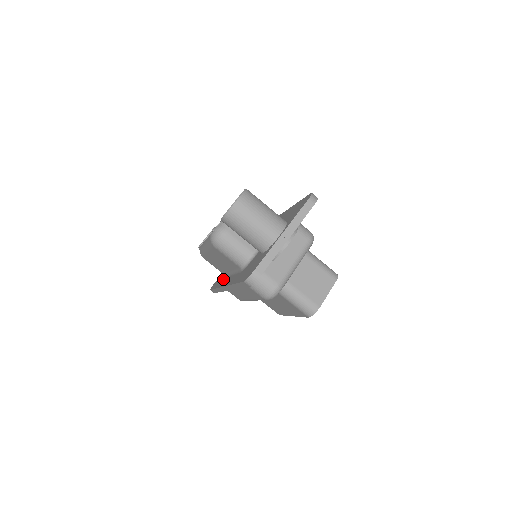
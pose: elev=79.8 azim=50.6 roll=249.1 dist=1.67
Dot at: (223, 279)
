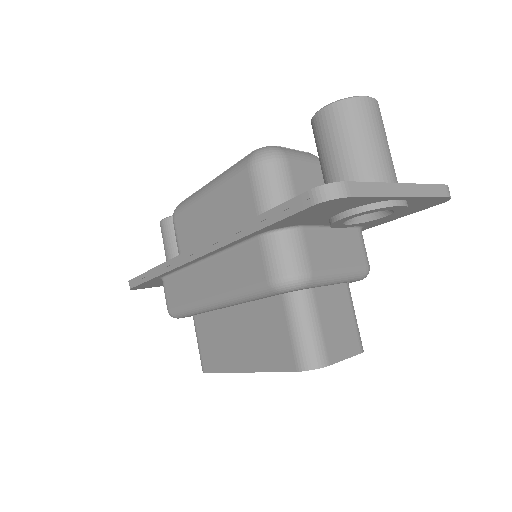
Dot at: occluded
